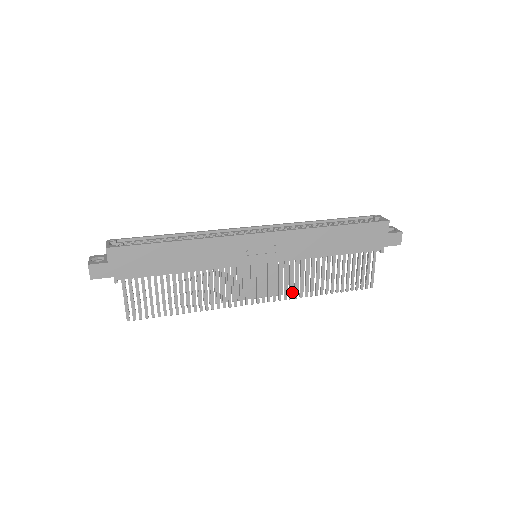
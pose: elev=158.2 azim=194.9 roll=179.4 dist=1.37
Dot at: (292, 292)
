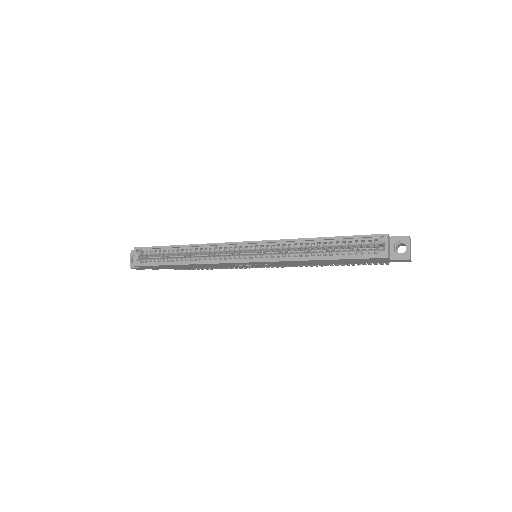
Dot at: occluded
